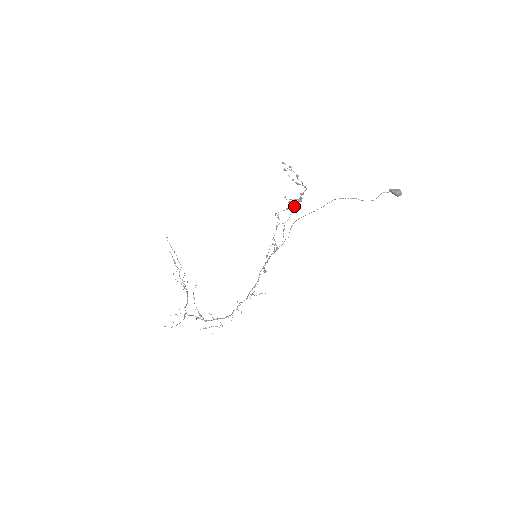
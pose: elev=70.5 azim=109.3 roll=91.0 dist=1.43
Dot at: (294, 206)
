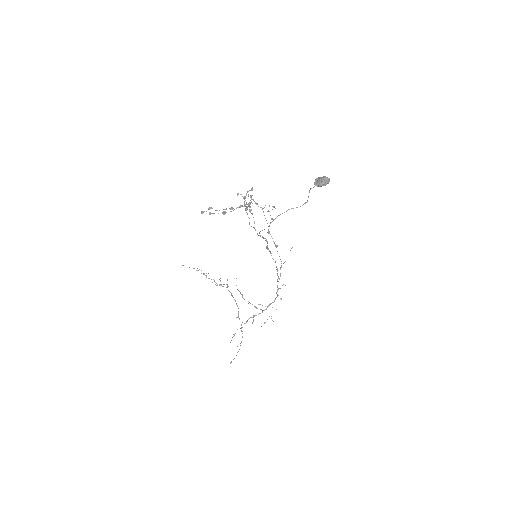
Dot at: (249, 210)
